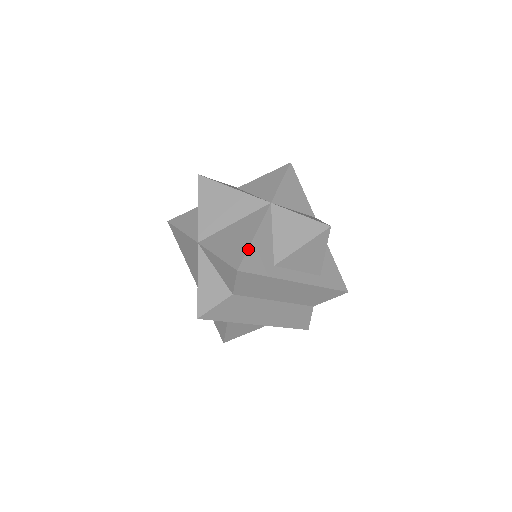
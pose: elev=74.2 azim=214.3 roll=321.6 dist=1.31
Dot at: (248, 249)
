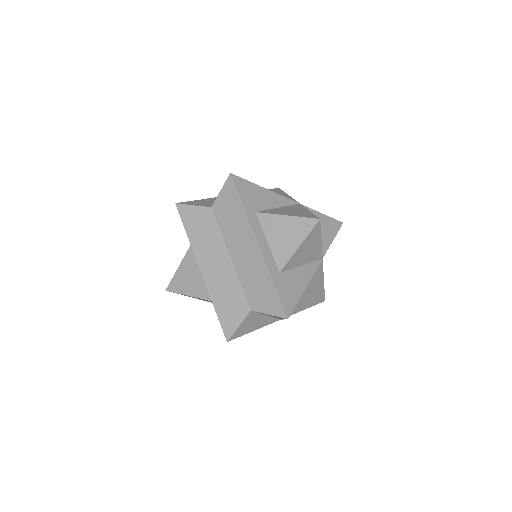
Dot at: (252, 183)
